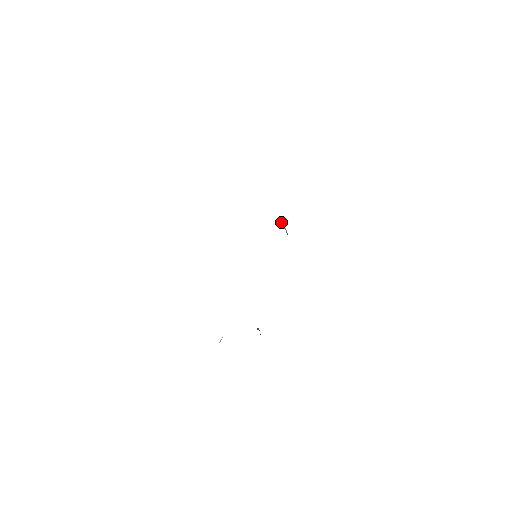
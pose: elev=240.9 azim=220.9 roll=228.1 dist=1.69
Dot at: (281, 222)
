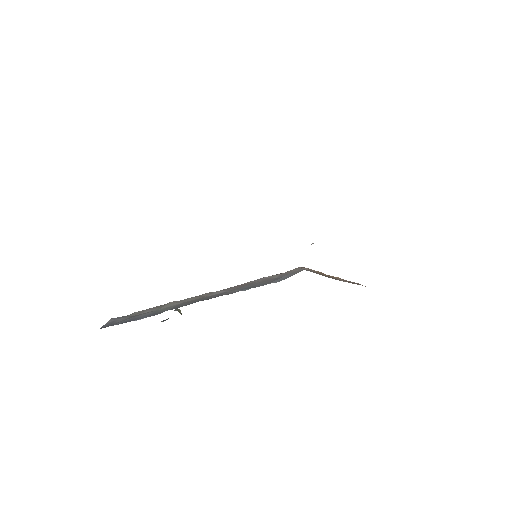
Dot at: occluded
